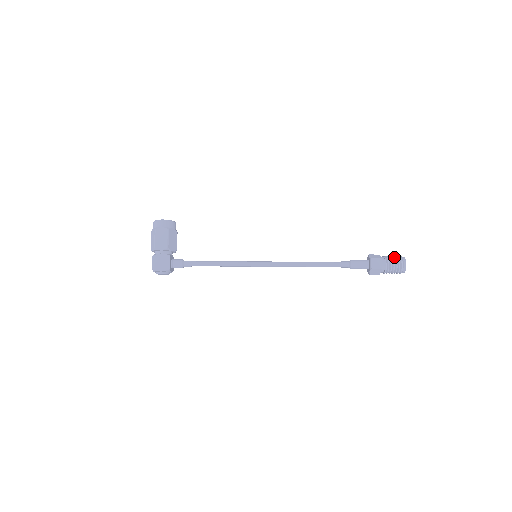
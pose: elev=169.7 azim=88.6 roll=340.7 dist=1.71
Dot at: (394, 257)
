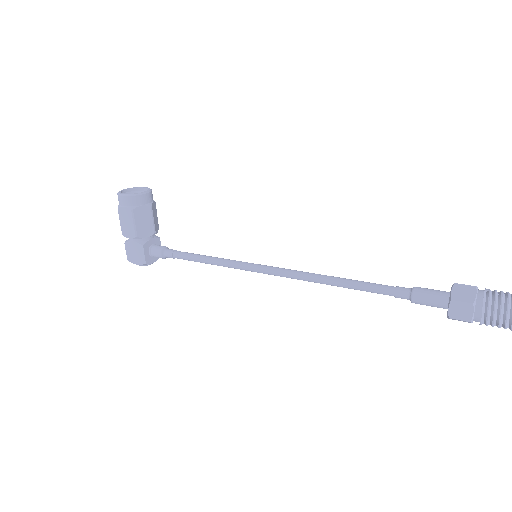
Dot at: (506, 303)
